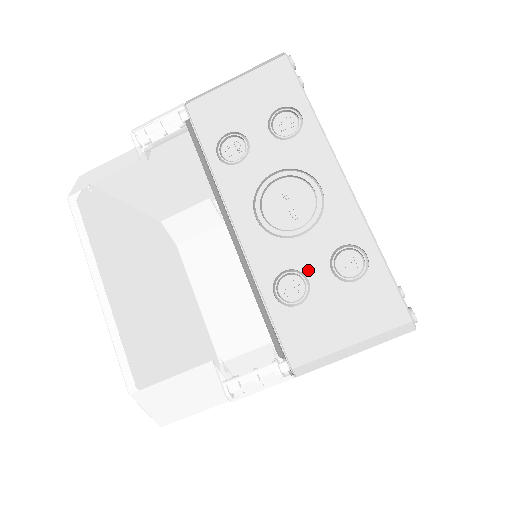
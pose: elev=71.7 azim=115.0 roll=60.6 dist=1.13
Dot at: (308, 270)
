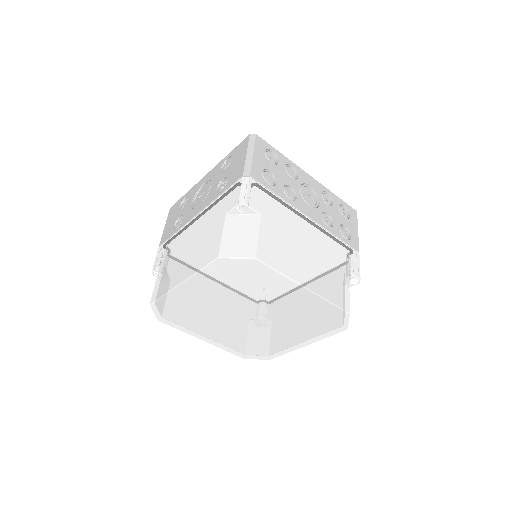
Dot at: (220, 180)
